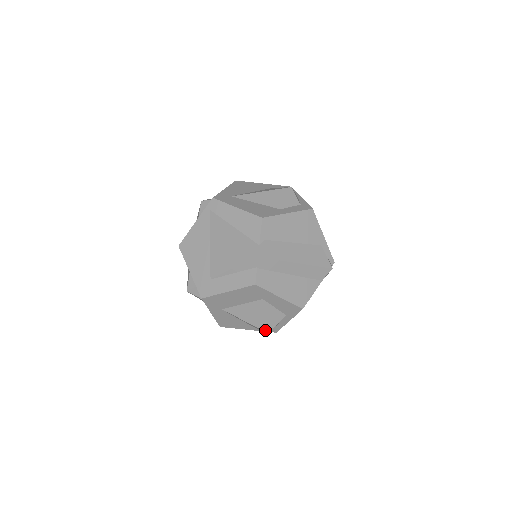
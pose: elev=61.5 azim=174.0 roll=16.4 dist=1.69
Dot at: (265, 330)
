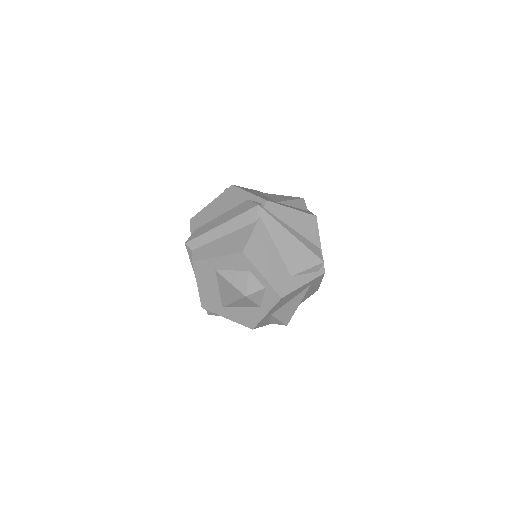
Dot at: (243, 296)
